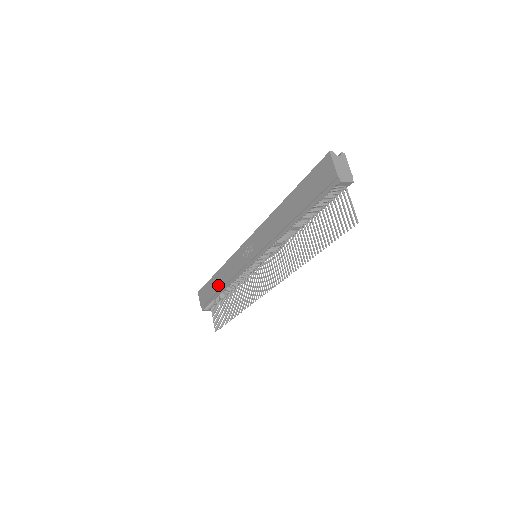
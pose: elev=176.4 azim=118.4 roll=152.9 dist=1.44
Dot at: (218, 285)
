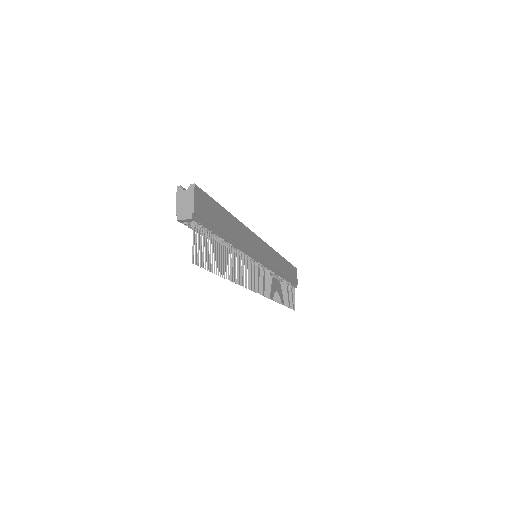
Dot at: occluded
